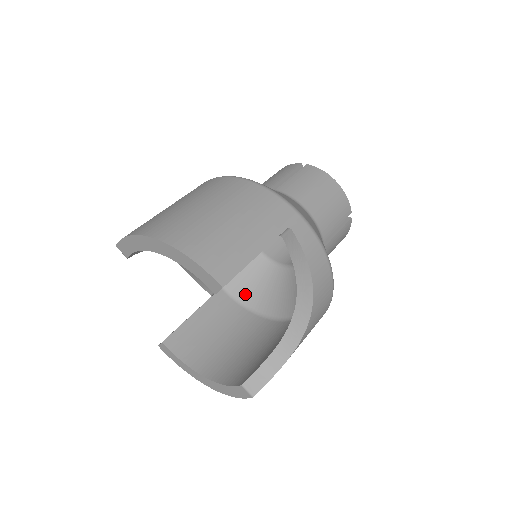
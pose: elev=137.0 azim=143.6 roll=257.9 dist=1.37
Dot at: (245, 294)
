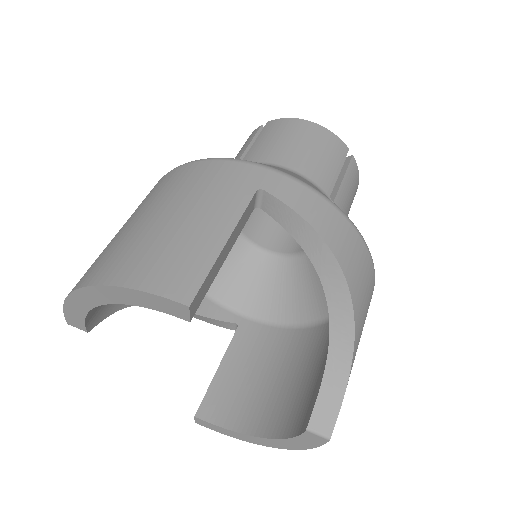
Dot at: (274, 310)
